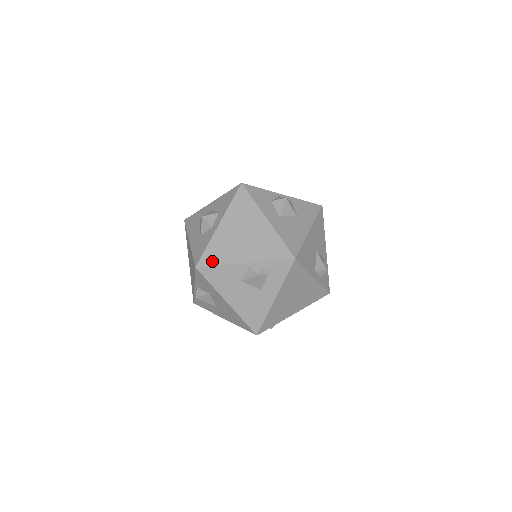
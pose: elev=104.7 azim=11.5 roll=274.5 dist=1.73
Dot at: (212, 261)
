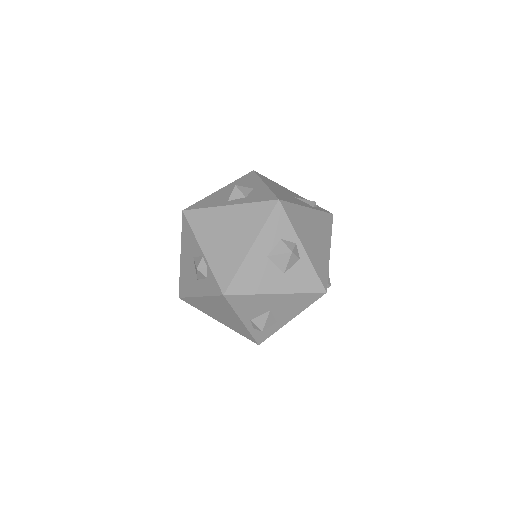
Dot at: (193, 221)
